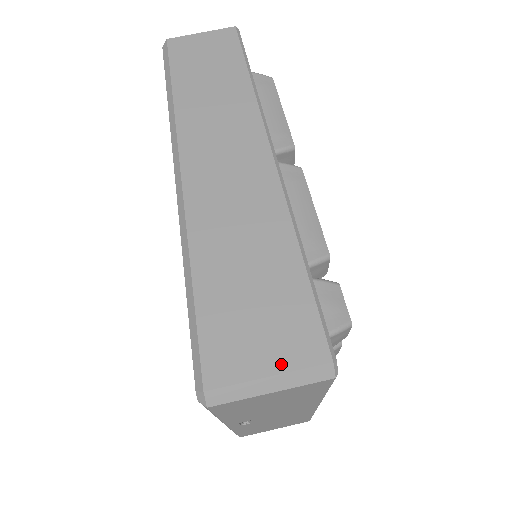
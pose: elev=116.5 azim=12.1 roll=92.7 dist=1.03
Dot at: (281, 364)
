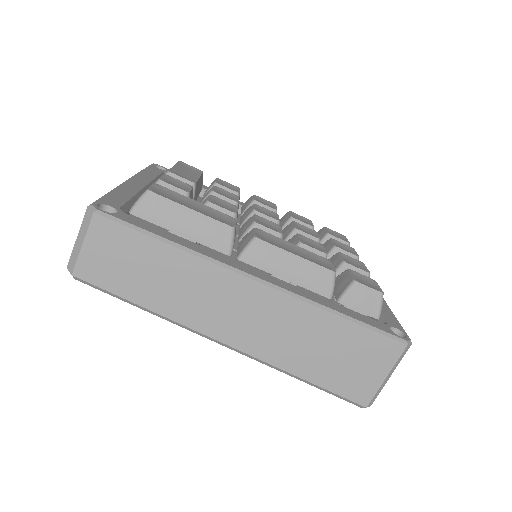
Dot at: (386, 368)
